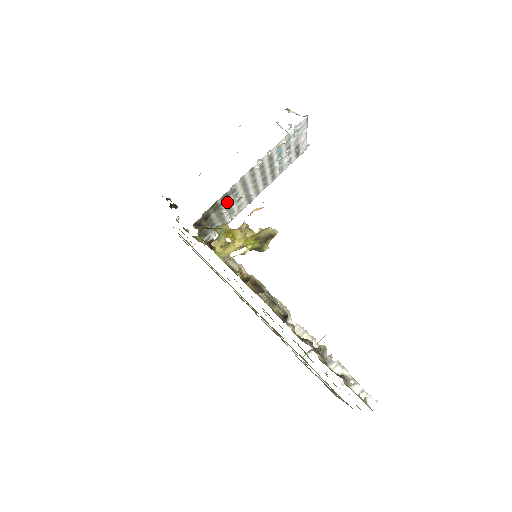
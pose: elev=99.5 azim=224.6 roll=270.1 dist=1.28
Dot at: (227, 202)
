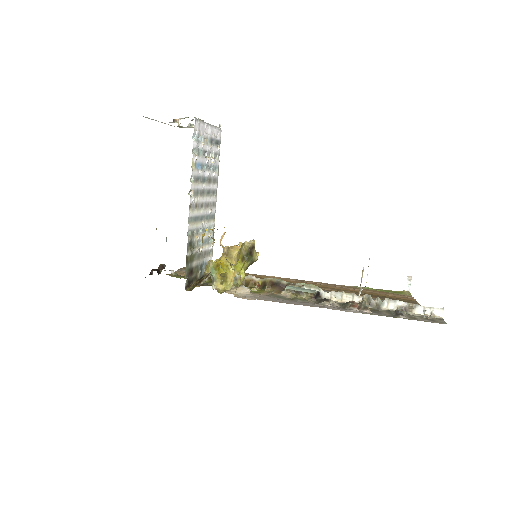
Dot at: (196, 244)
